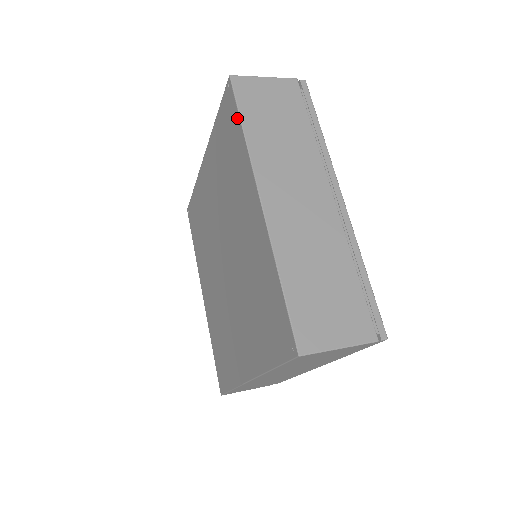
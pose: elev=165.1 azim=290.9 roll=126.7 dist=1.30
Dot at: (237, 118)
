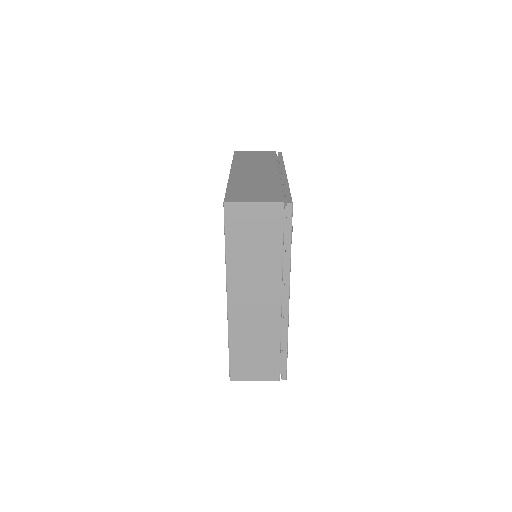
Dot at: occluded
